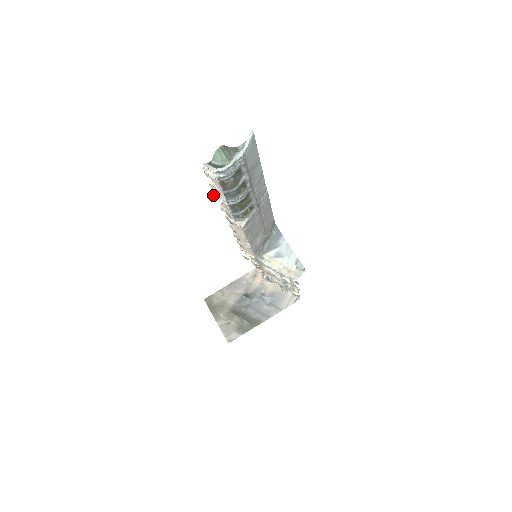
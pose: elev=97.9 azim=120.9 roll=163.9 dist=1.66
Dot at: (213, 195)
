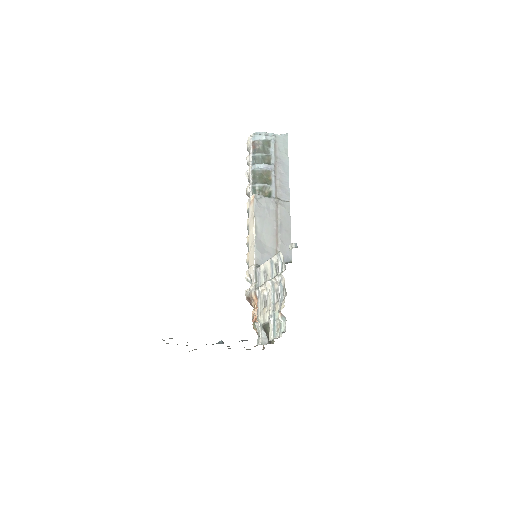
Dot at: (245, 172)
